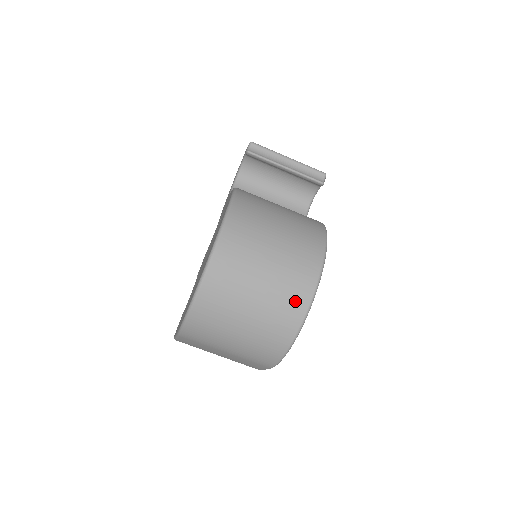
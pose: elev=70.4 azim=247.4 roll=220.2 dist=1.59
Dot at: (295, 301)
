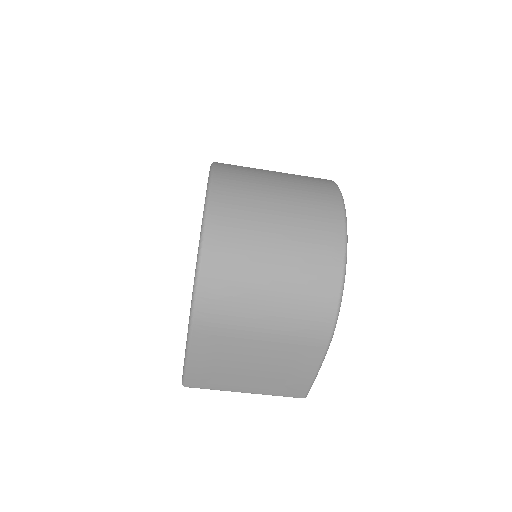
Dot at: (326, 218)
